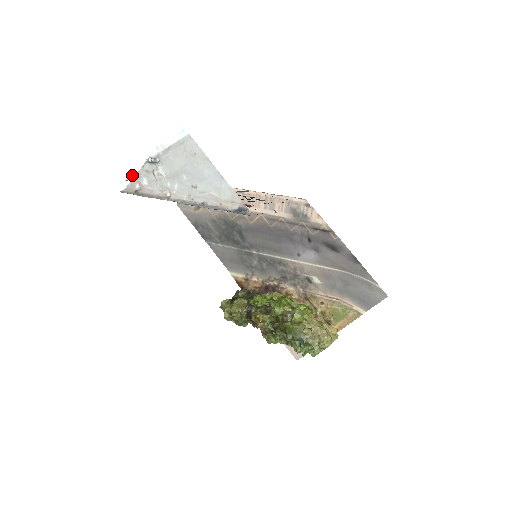
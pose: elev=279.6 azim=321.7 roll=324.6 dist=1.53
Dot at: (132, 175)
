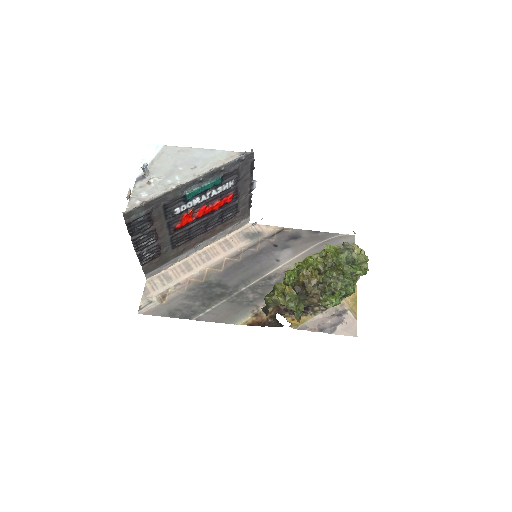
Dot at: (130, 191)
